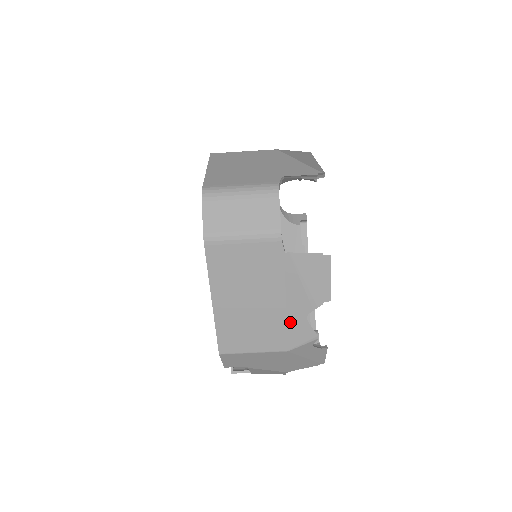
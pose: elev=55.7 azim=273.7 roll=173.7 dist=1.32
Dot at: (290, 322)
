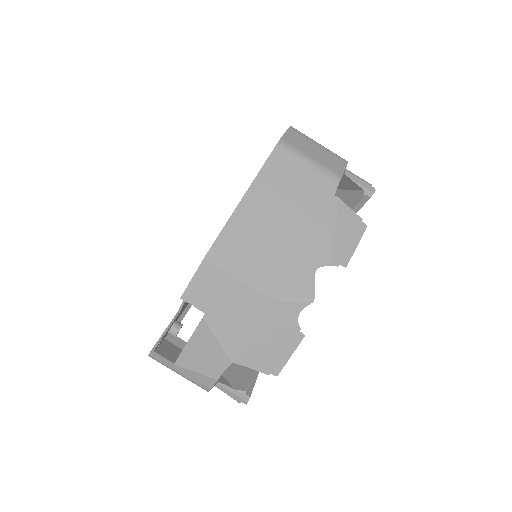
Dot at: (297, 266)
